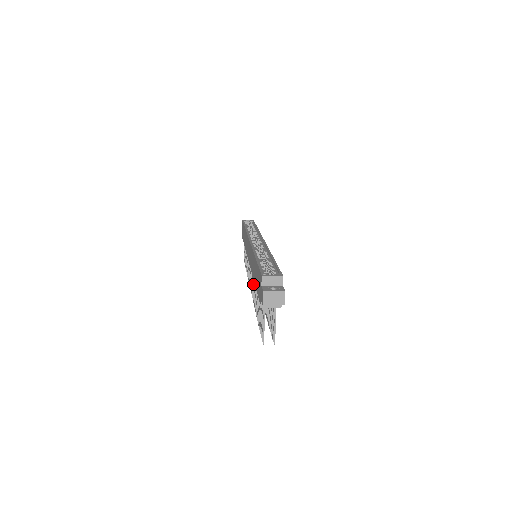
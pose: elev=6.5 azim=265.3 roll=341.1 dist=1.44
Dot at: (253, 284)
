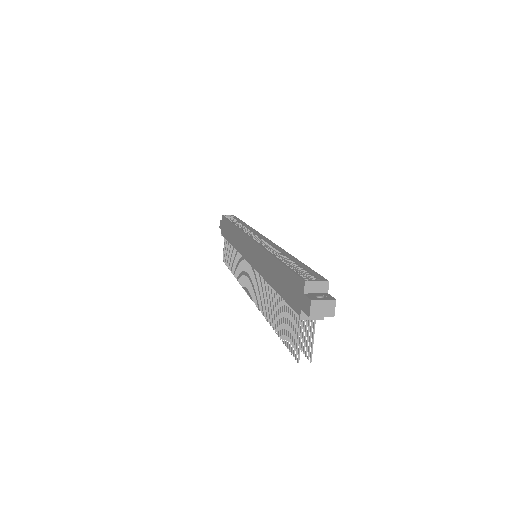
Dot at: (258, 288)
